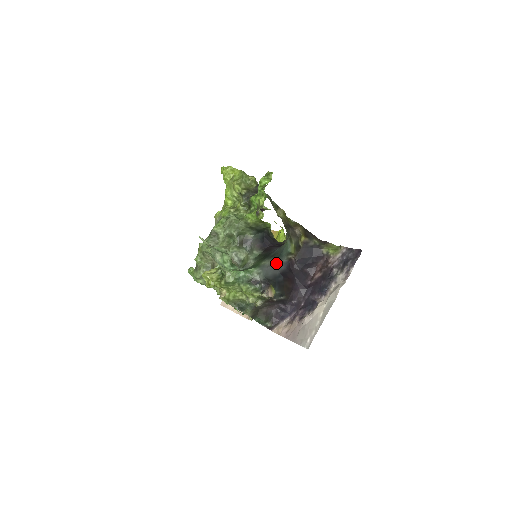
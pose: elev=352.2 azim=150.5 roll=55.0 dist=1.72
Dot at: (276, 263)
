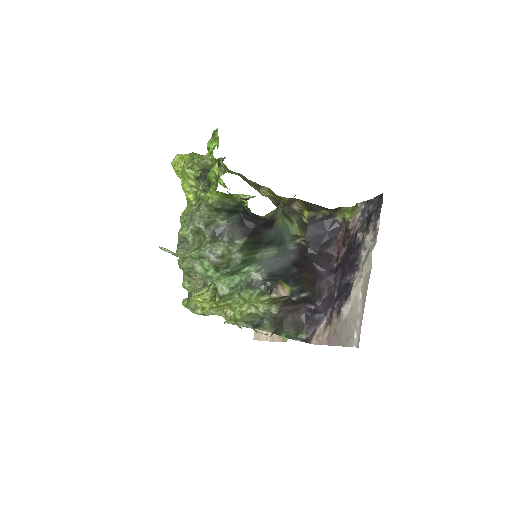
Dot at: (280, 253)
